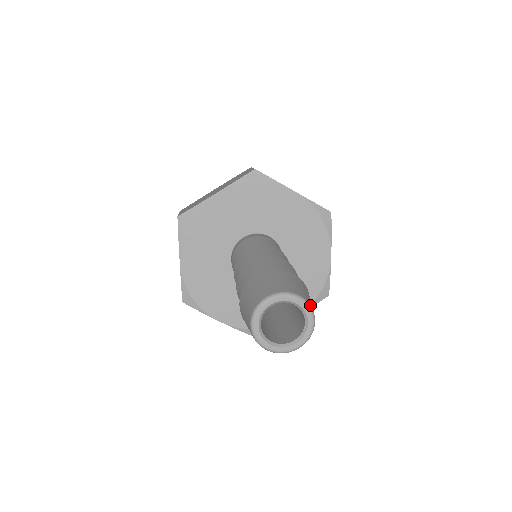
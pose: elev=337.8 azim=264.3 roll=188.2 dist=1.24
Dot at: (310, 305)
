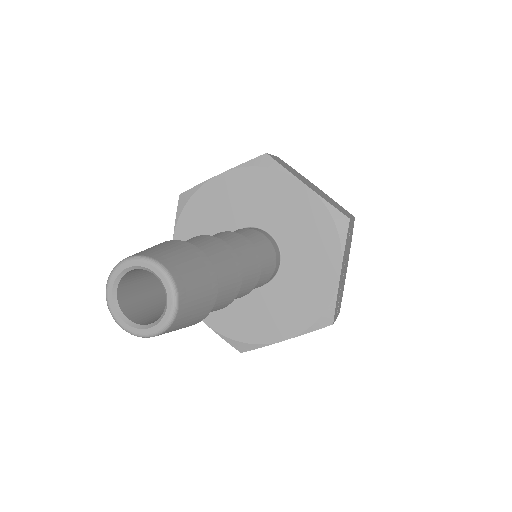
Dot at: (175, 281)
